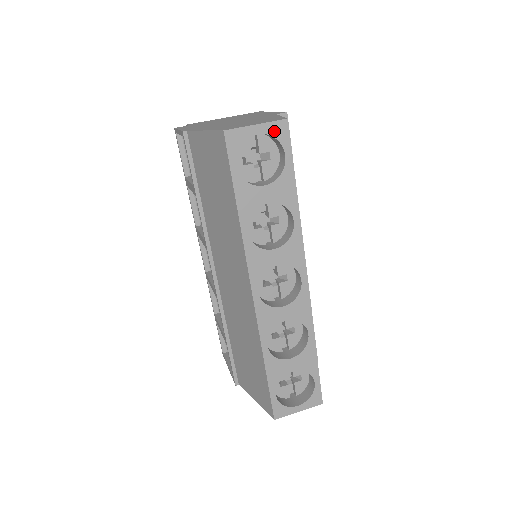
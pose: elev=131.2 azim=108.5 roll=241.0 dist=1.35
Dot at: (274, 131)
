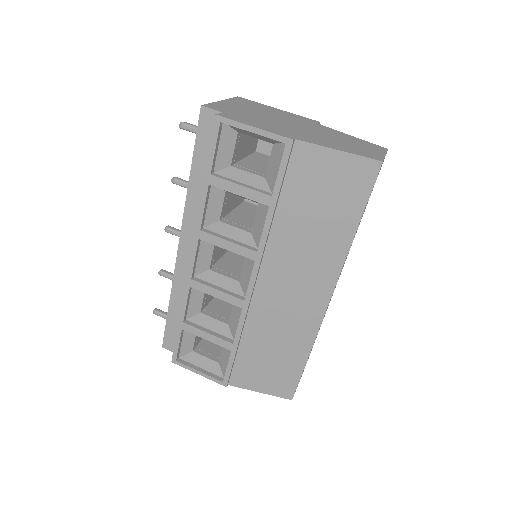
Dot at: occluded
